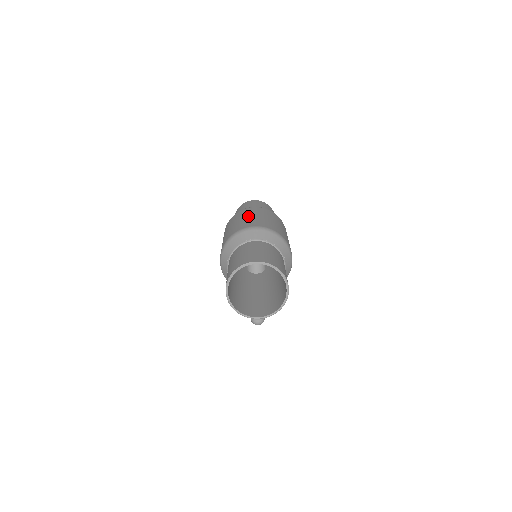
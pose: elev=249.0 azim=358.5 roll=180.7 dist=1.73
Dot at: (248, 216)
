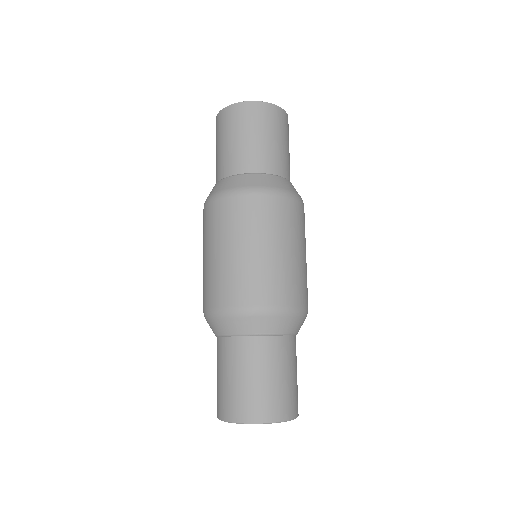
Dot at: (238, 248)
